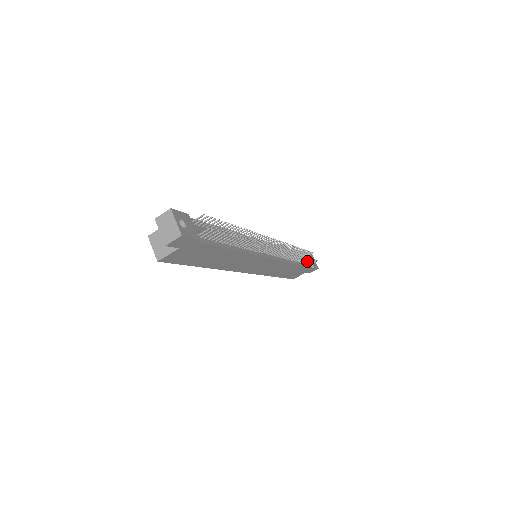
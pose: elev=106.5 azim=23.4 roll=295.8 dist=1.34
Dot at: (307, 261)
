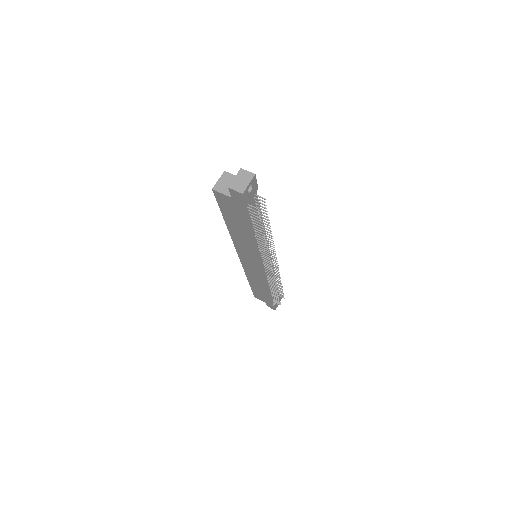
Dot at: occluded
